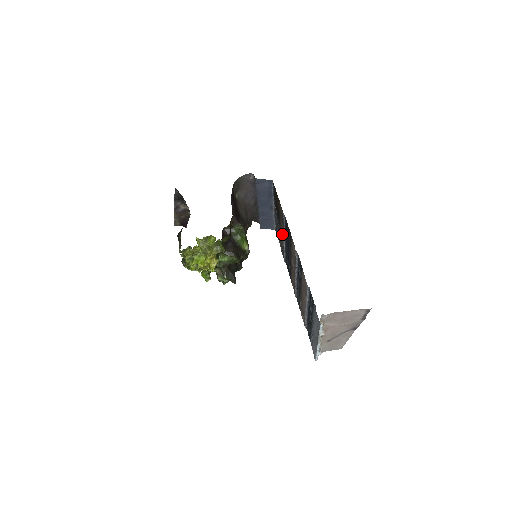
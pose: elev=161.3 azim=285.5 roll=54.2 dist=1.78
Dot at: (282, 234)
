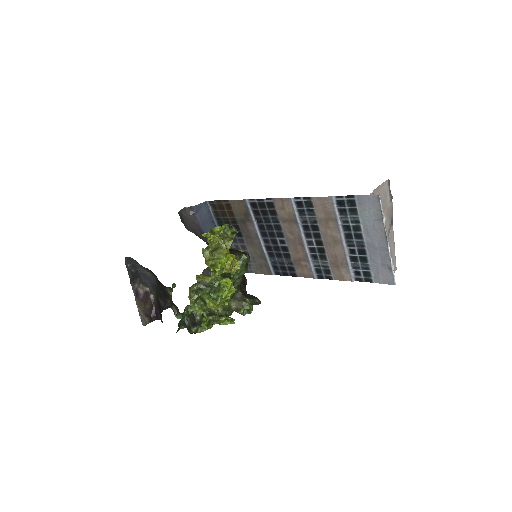
Dot at: (254, 239)
